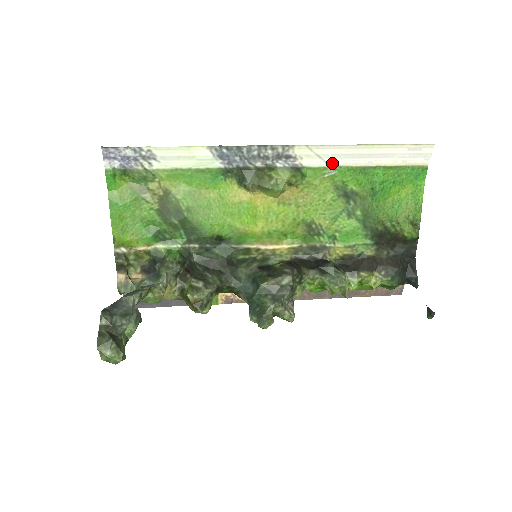
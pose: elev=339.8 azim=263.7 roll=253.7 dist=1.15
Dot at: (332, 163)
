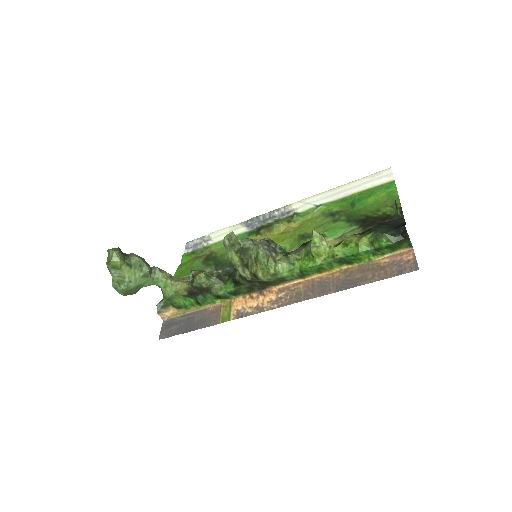
Dot at: (318, 204)
